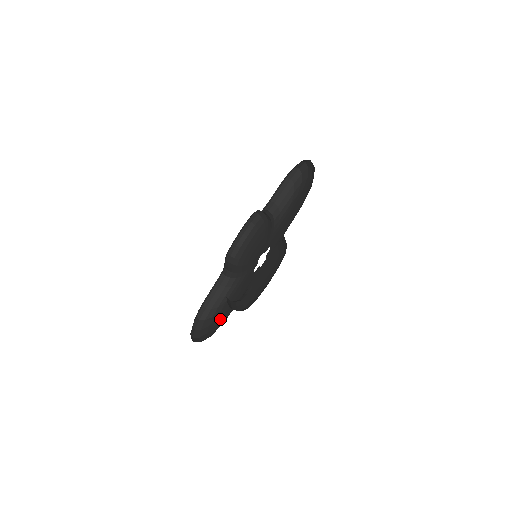
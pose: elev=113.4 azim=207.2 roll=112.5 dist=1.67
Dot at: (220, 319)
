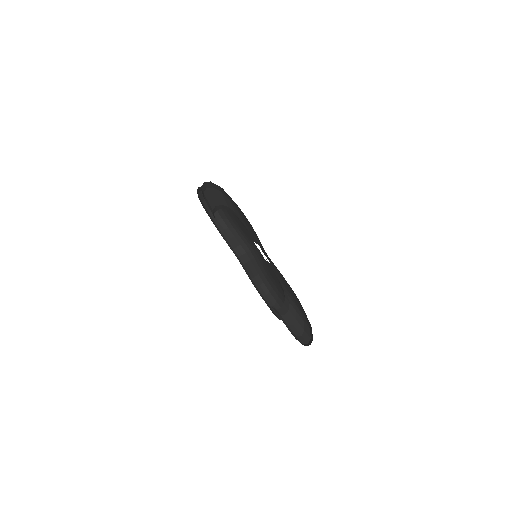
Dot at: (277, 288)
